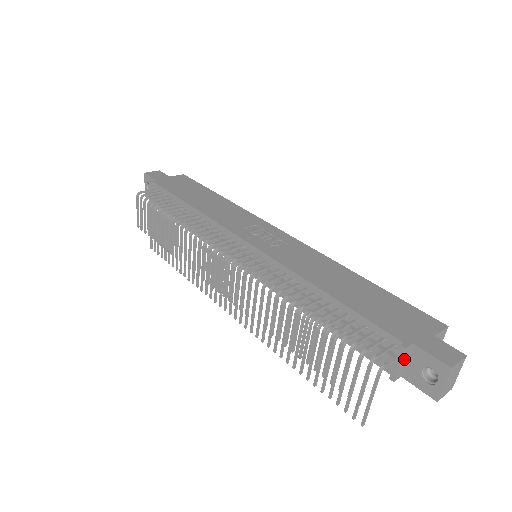
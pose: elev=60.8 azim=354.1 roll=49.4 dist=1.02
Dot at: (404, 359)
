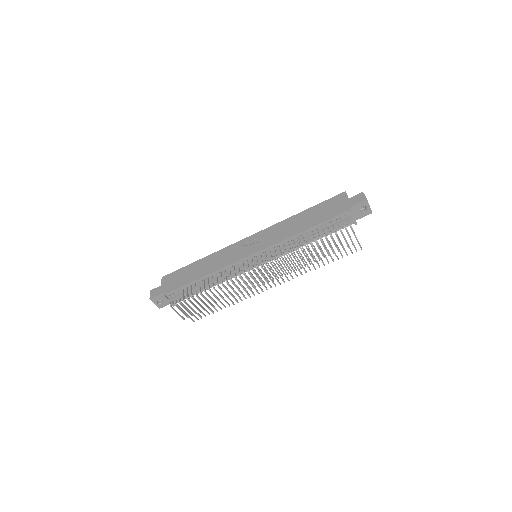
Dot at: (353, 215)
